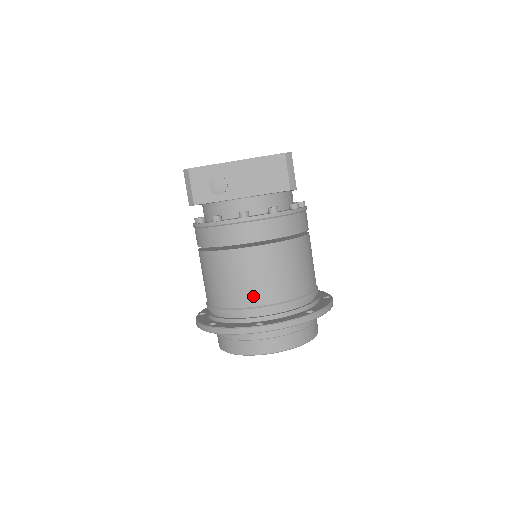
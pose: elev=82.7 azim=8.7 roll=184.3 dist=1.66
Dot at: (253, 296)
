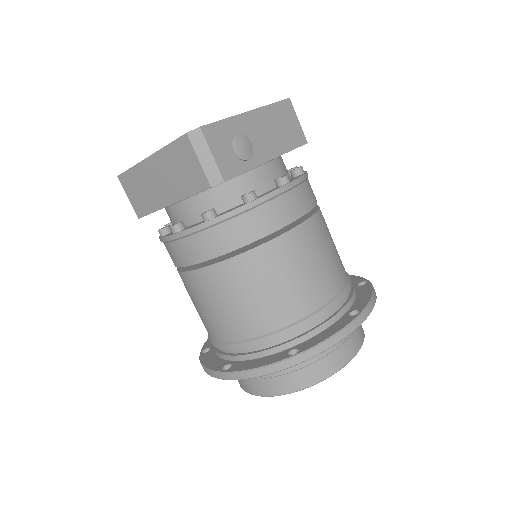
Dot at: (328, 284)
